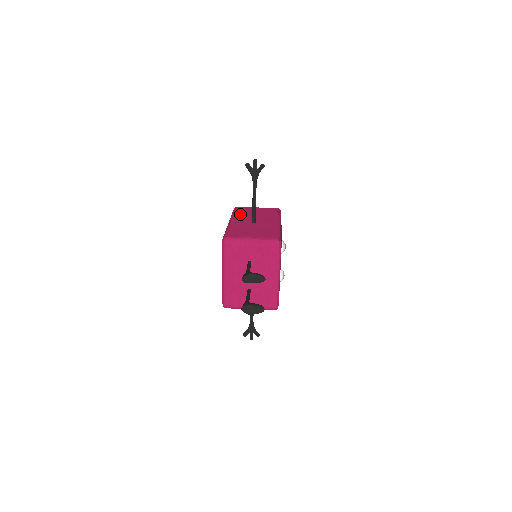
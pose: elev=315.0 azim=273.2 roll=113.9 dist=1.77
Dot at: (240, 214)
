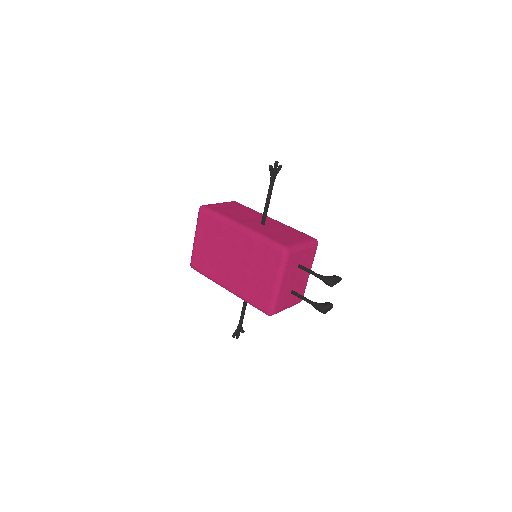
Dot at: (231, 215)
